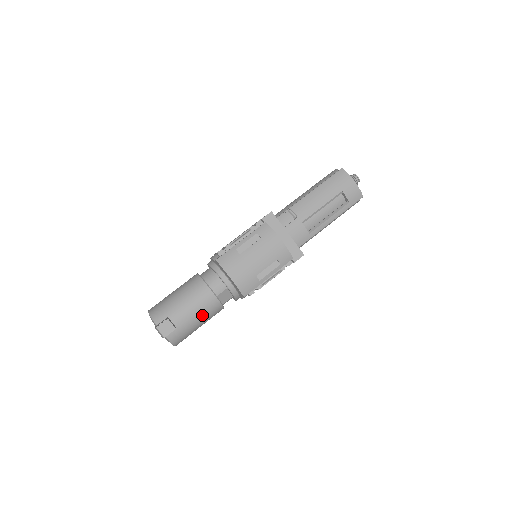
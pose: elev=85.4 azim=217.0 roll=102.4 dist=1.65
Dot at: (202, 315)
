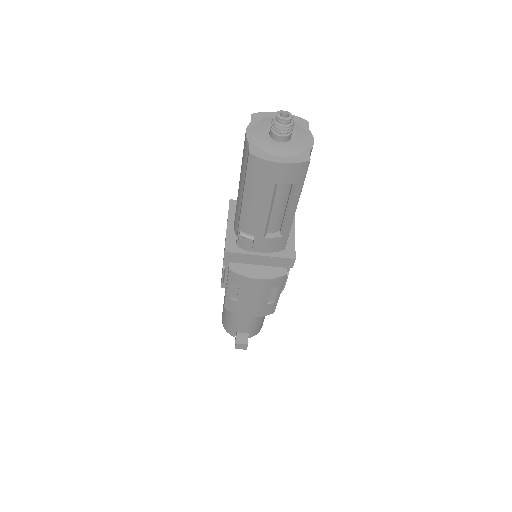
Dot at: (258, 318)
